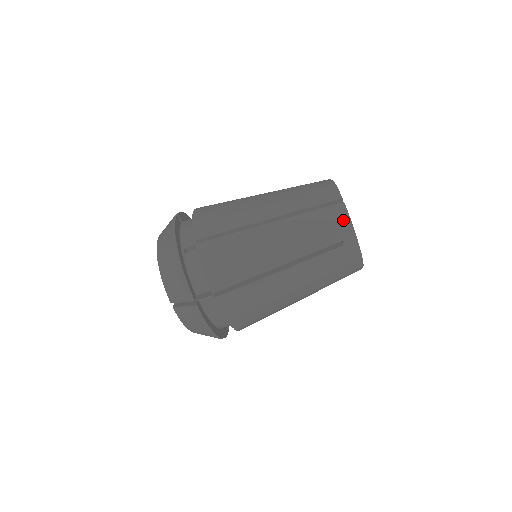
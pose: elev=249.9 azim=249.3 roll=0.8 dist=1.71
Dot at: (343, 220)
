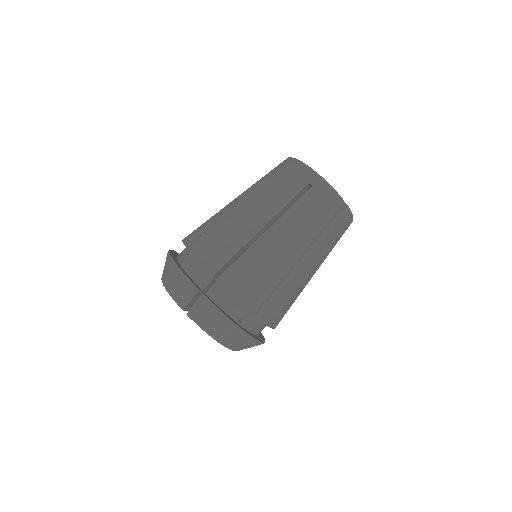
Dot at: (301, 168)
